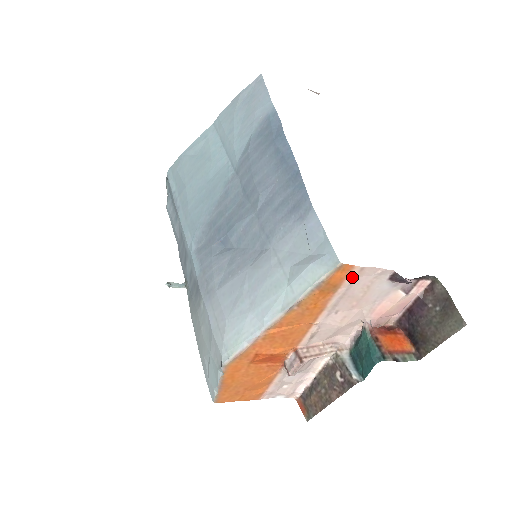
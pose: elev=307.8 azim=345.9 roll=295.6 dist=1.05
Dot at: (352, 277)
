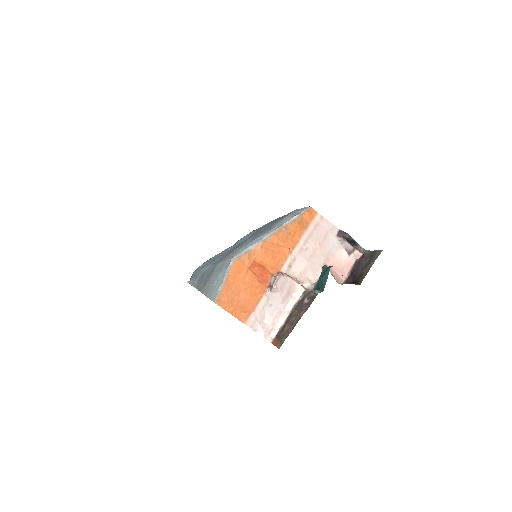
Dot at: (316, 222)
